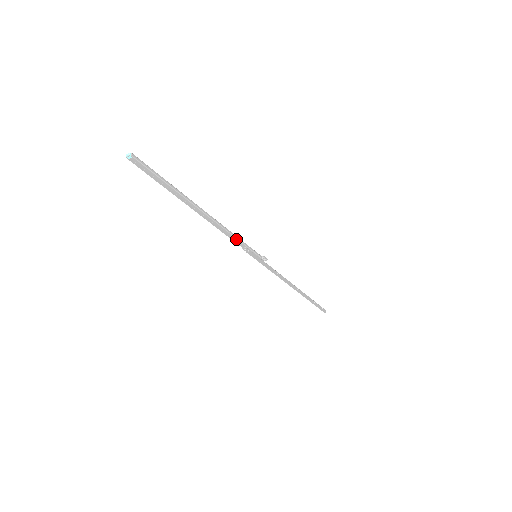
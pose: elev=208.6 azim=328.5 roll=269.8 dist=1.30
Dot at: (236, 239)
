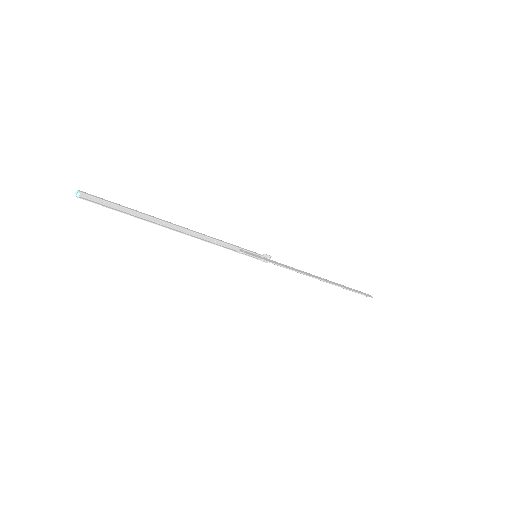
Dot at: (224, 244)
